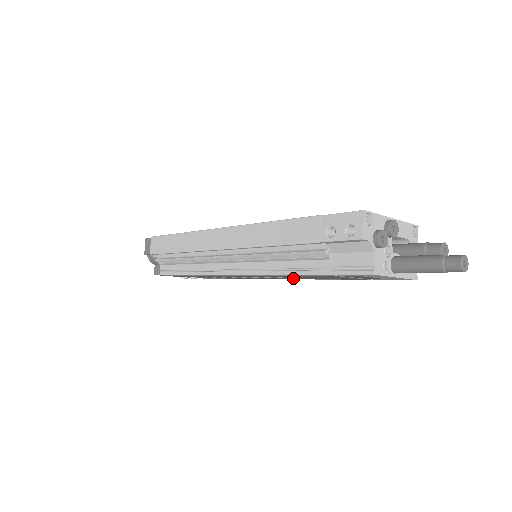
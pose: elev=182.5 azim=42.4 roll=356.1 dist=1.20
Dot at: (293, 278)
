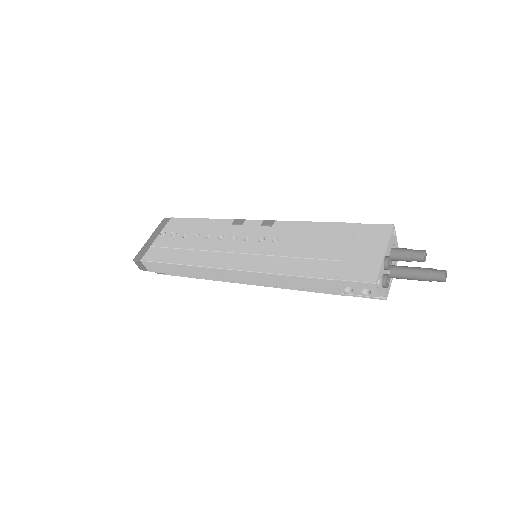
Dot at: occluded
